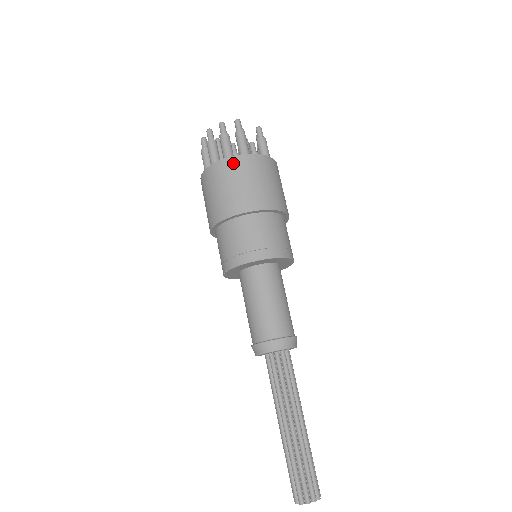
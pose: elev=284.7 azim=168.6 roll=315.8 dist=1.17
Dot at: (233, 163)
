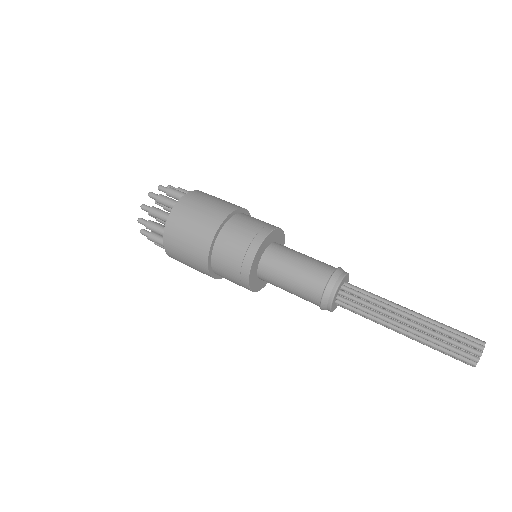
Dot at: (199, 192)
